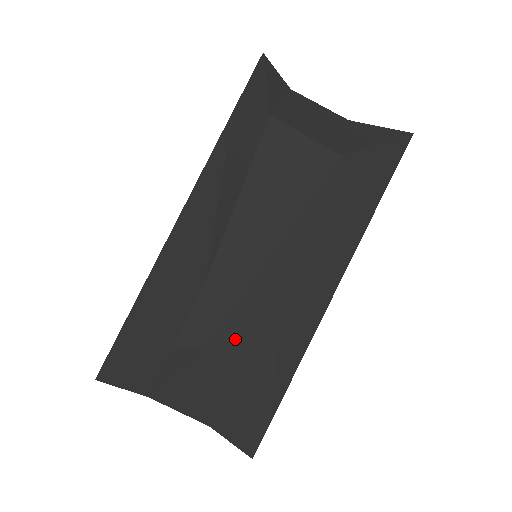
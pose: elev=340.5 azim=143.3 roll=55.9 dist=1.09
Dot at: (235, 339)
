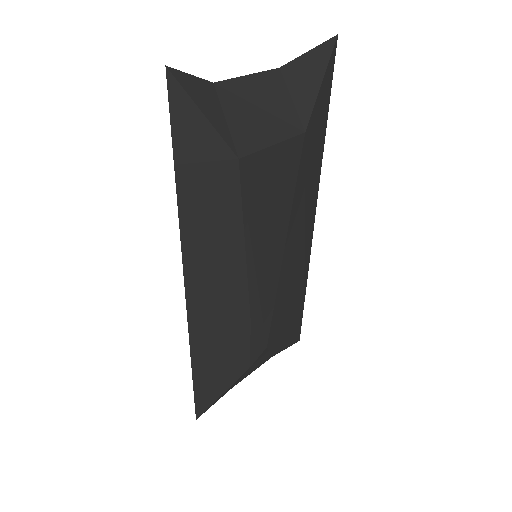
Dot at: (279, 319)
